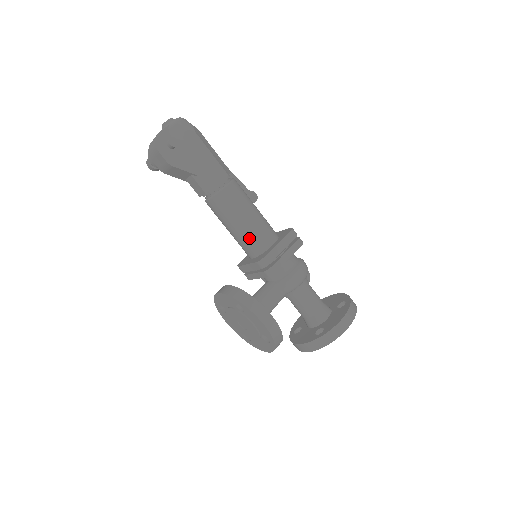
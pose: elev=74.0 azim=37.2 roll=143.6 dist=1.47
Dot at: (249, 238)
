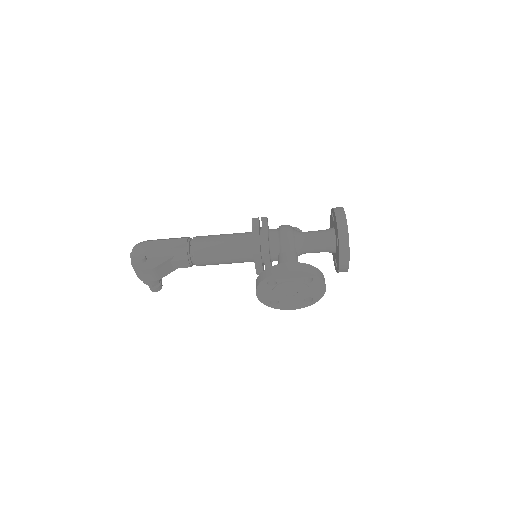
Dot at: (236, 250)
